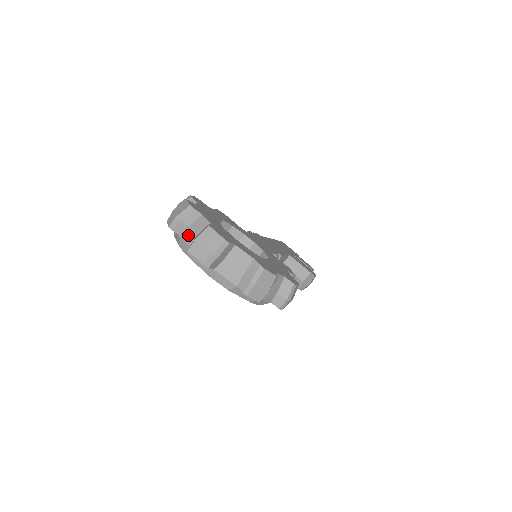
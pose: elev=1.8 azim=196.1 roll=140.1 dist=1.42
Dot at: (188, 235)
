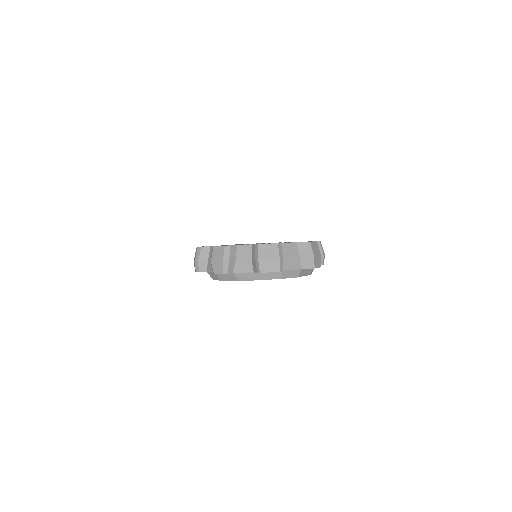
Dot at: (242, 266)
